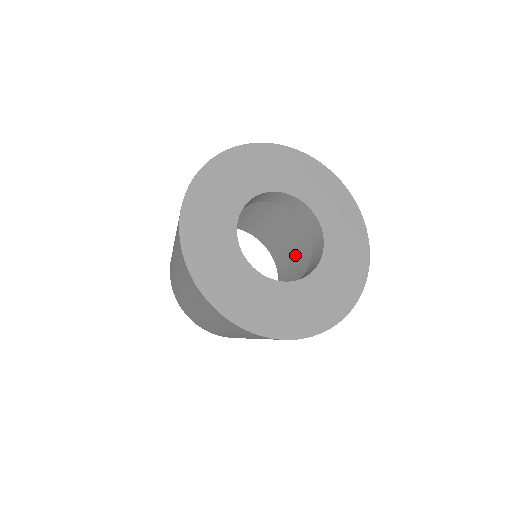
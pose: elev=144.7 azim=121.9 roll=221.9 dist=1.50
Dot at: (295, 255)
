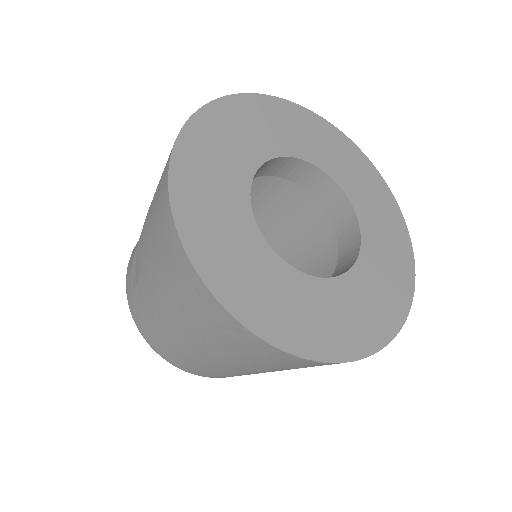
Dot at: (269, 225)
